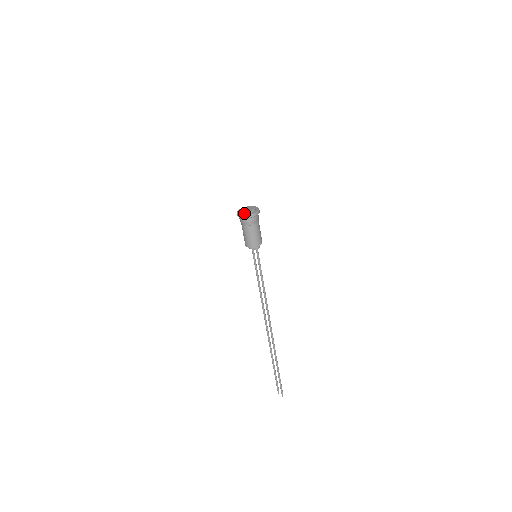
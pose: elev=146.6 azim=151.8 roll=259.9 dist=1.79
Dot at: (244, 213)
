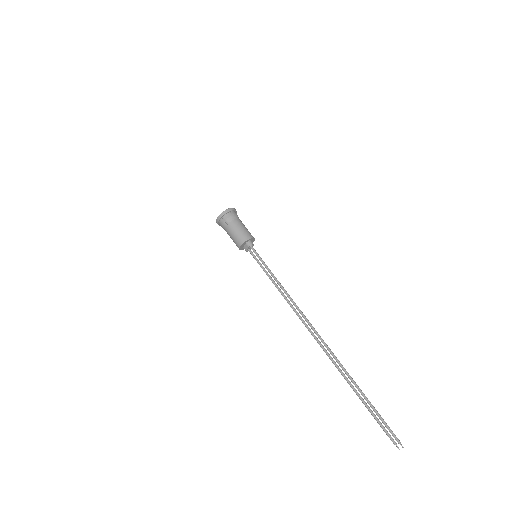
Dot at: occluded
